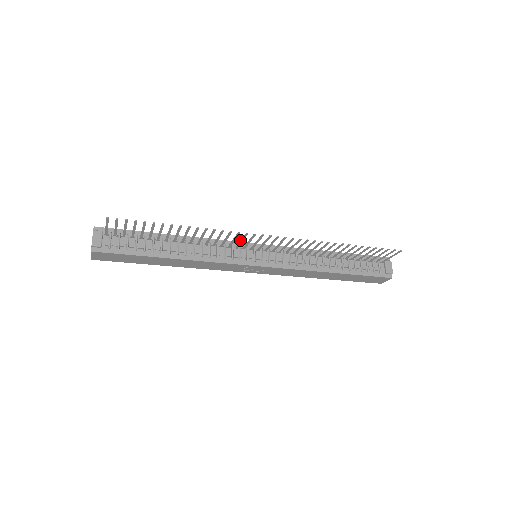
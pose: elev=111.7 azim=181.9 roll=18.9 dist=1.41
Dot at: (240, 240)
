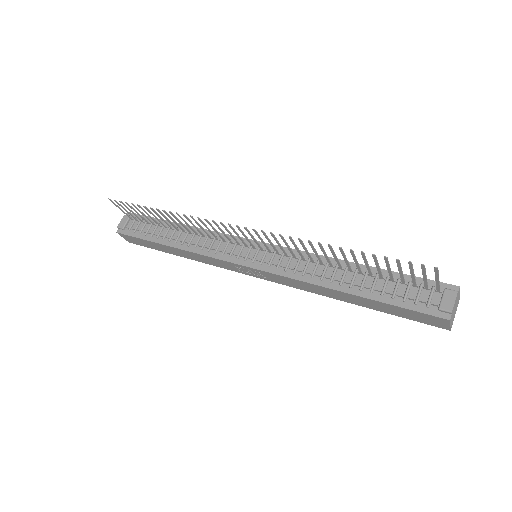
Dot at: (222, 231)
